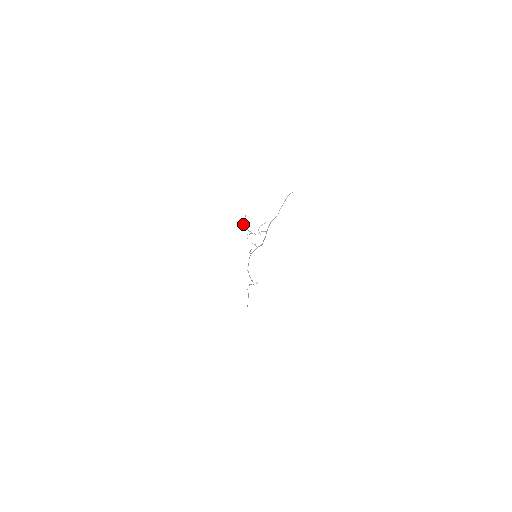
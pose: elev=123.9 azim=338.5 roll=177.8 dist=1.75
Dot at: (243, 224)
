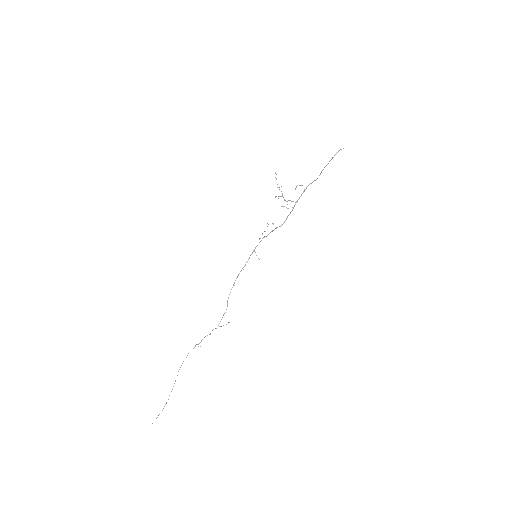
Dot at: occluded
